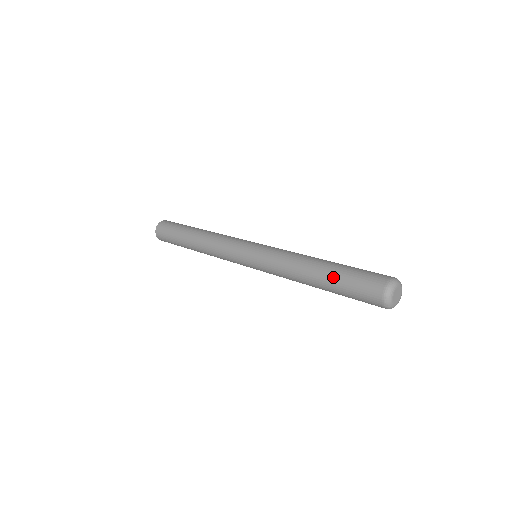
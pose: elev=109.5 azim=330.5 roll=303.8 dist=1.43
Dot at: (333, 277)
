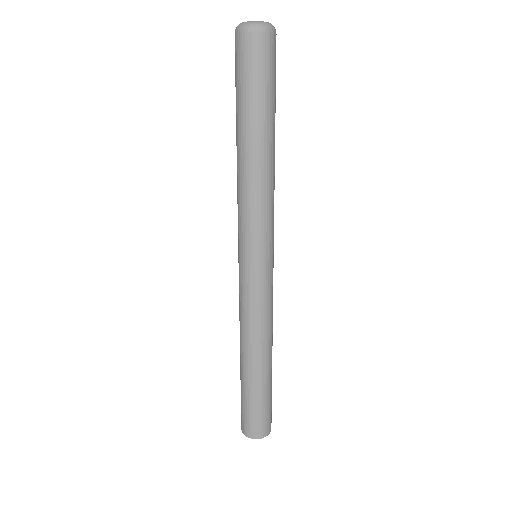
Dot at: occluded
